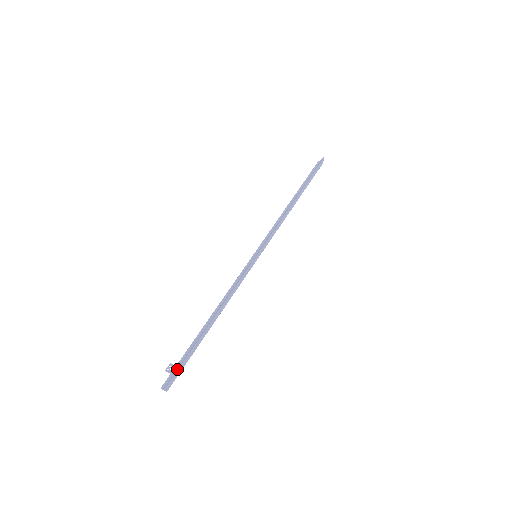
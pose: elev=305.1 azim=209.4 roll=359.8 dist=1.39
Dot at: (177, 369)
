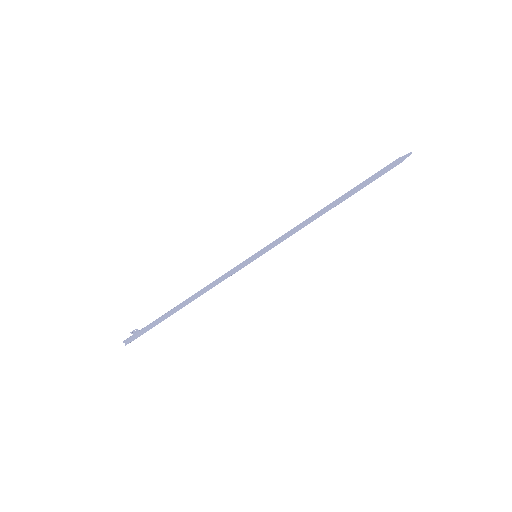
Dot at: (141, 334)
